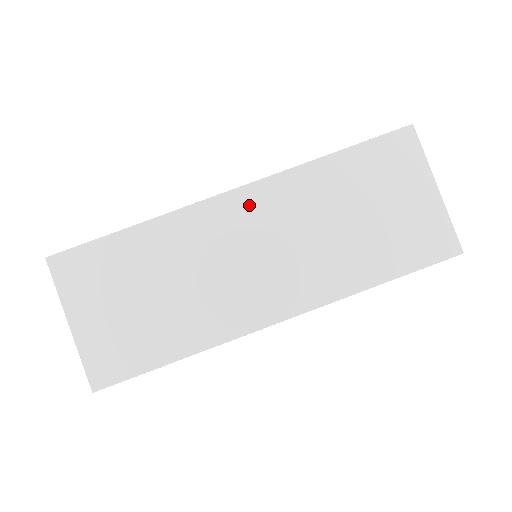
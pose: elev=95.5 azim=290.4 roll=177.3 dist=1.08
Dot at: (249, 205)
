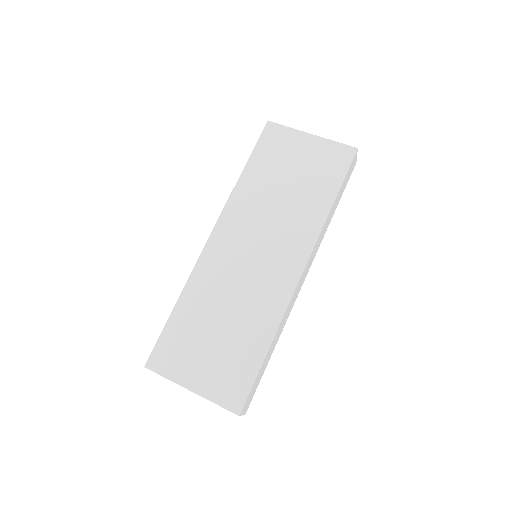
Dot at: (226, 234)
